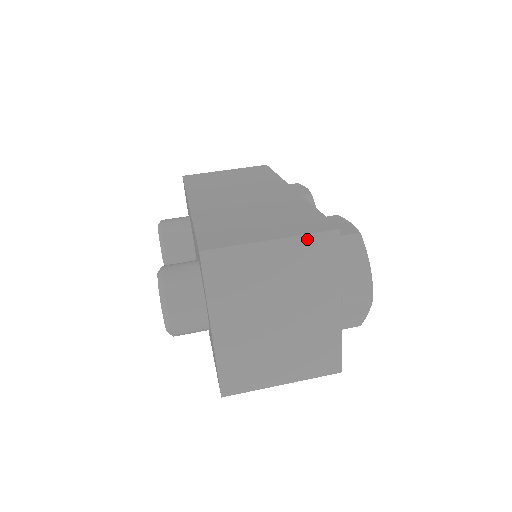
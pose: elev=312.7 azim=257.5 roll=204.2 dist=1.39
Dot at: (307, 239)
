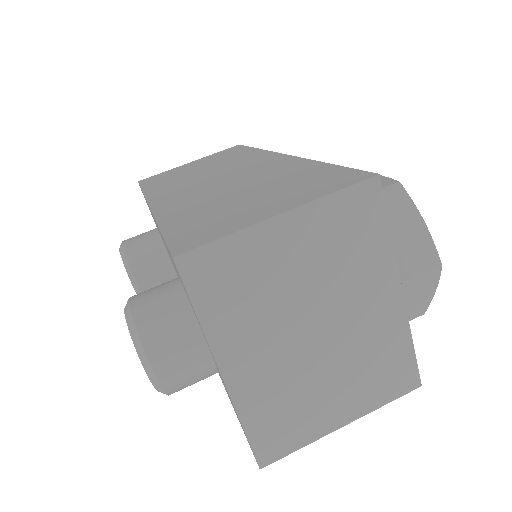
Dot at: (334, 201)
